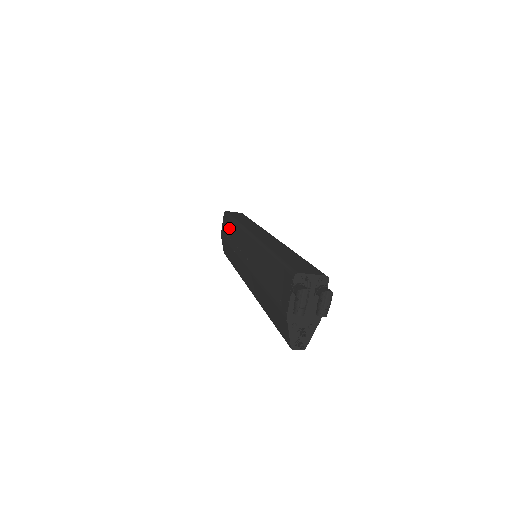
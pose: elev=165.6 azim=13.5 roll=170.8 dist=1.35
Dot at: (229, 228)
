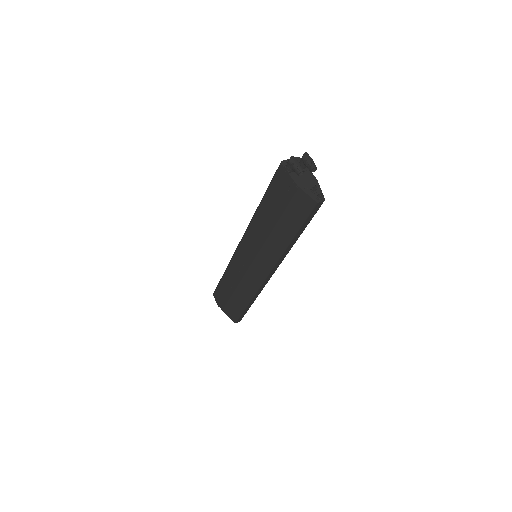
Dot at: (225, 286)
